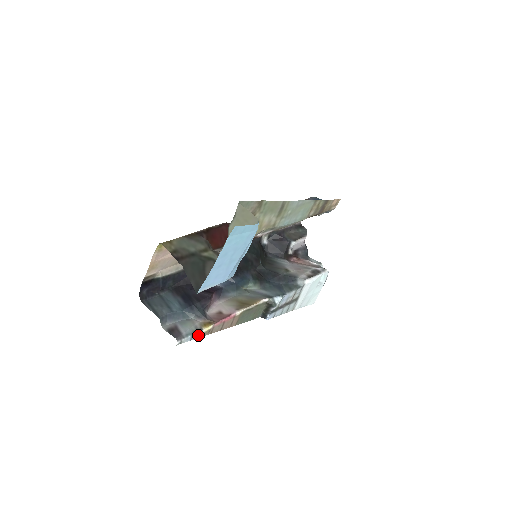
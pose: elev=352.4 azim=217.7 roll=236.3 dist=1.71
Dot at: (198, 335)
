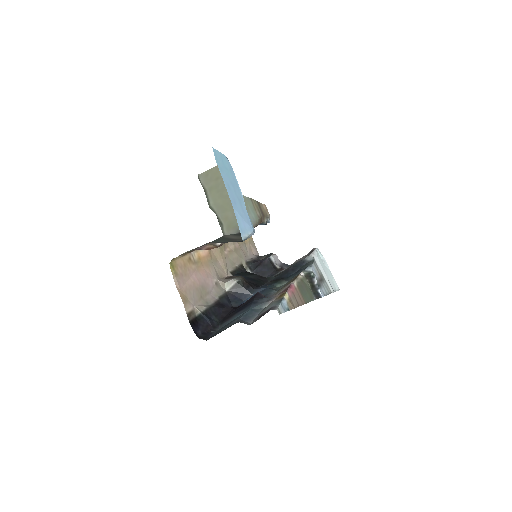
Dot at: (286, 306)
